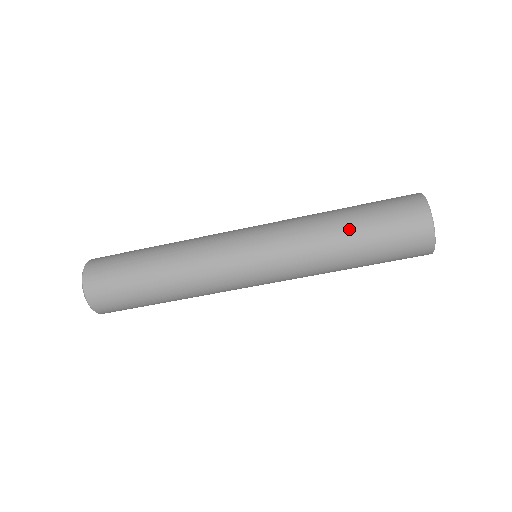
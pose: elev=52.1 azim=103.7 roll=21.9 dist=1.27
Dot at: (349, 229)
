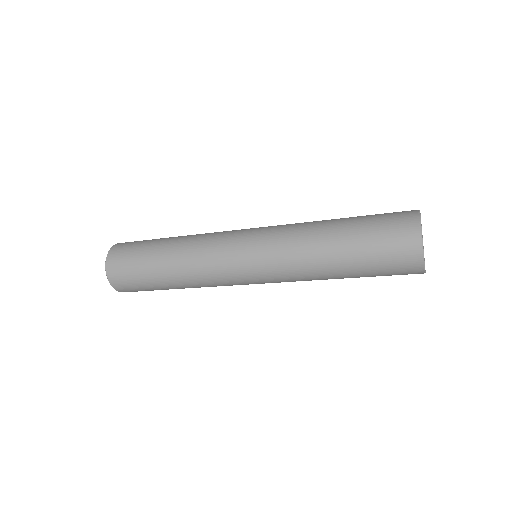
Dot at: occluded
